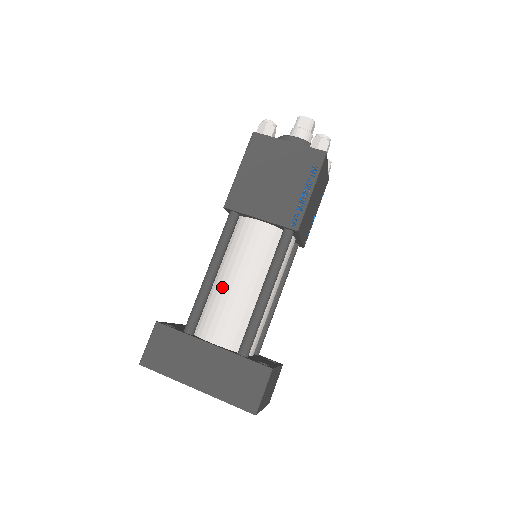
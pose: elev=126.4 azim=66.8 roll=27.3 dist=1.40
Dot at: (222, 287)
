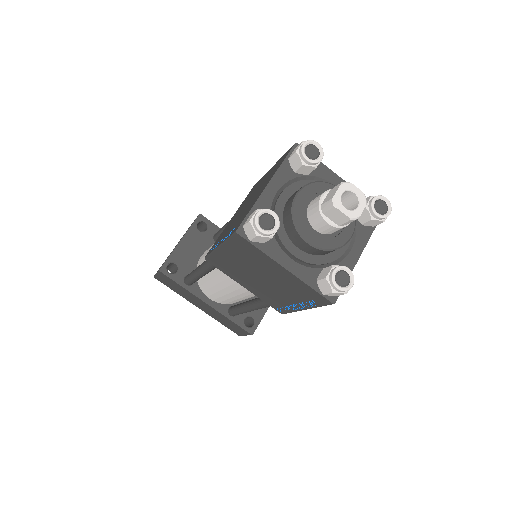
Dot at: (213, 282)
